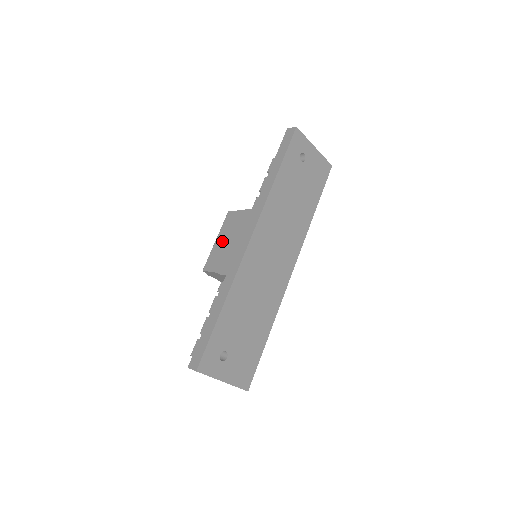
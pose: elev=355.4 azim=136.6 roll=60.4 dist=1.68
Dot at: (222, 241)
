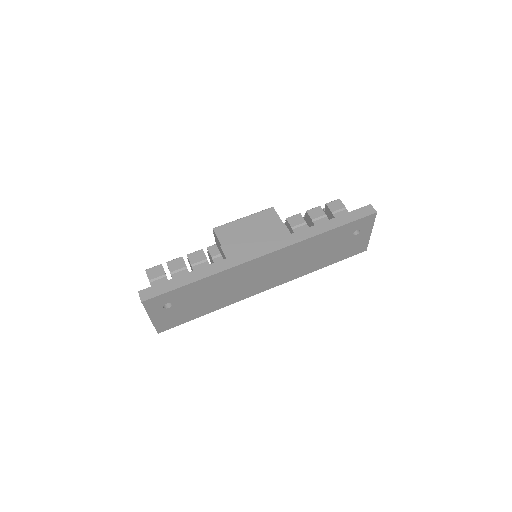
Dot at: (247, 225)
